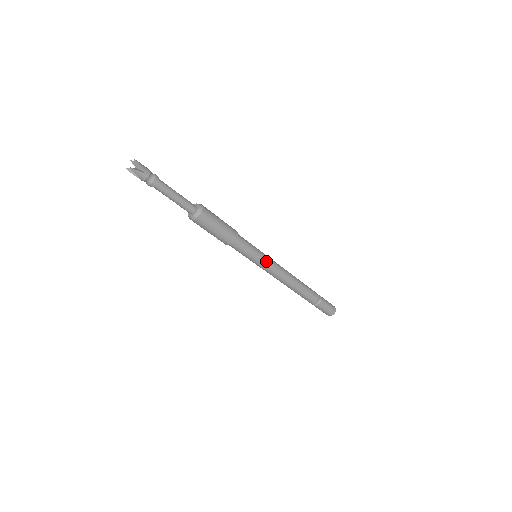
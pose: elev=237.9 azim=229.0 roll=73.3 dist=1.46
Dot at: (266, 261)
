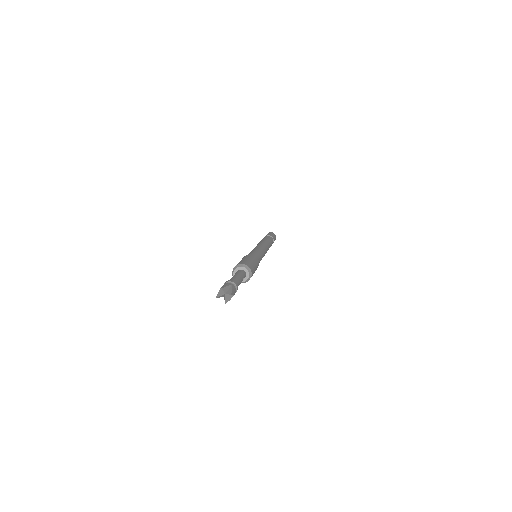
Dot at: occluded
